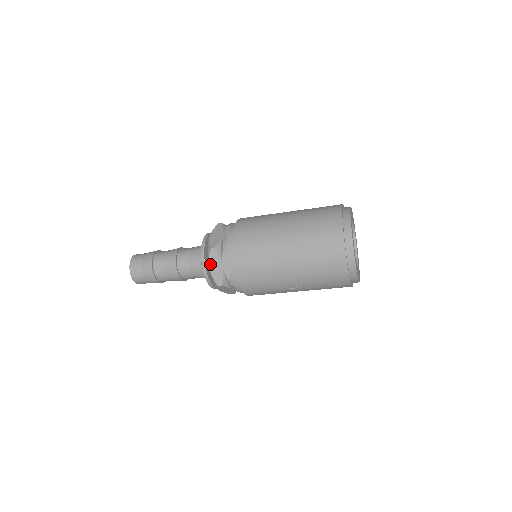
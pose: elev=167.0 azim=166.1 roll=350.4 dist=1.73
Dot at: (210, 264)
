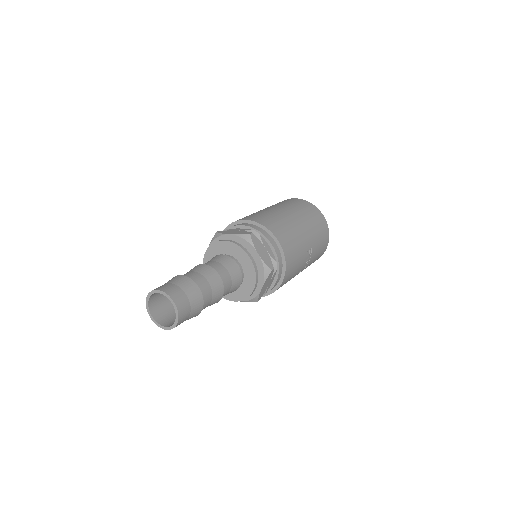
Dot at: (257, 250)
